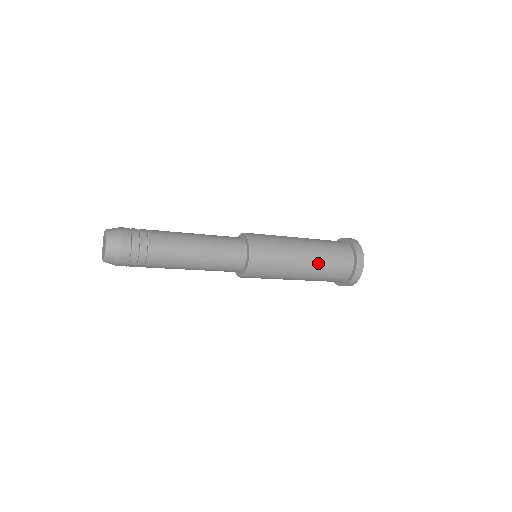
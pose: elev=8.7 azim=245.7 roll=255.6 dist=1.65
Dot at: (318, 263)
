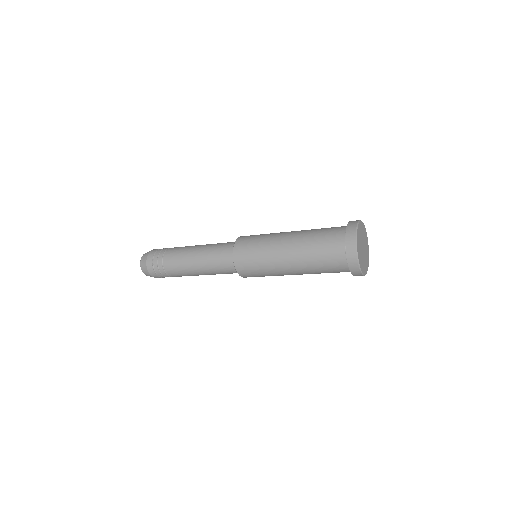
Dot at: (303, 263)
